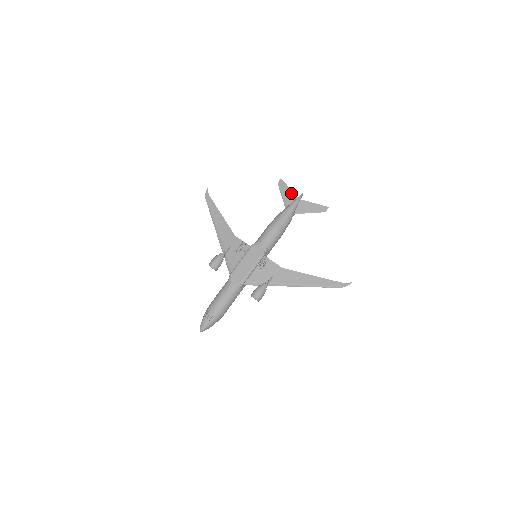
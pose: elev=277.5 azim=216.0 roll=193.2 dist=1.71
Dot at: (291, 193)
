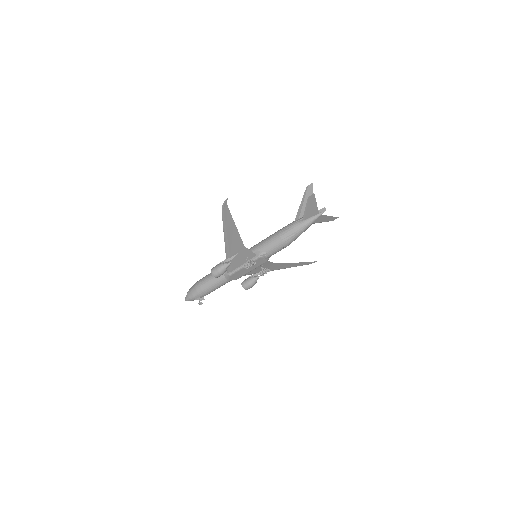
Dot at: (315, 209)
